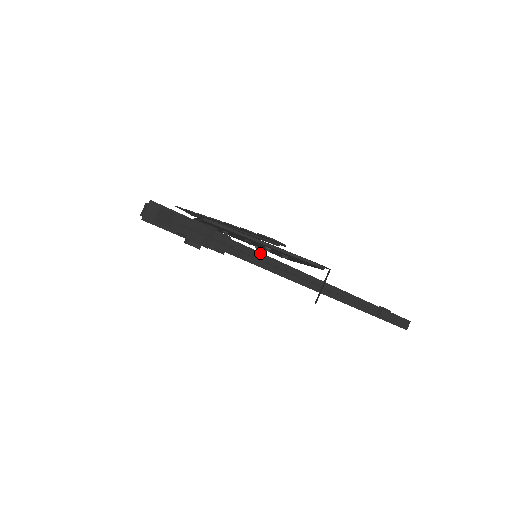
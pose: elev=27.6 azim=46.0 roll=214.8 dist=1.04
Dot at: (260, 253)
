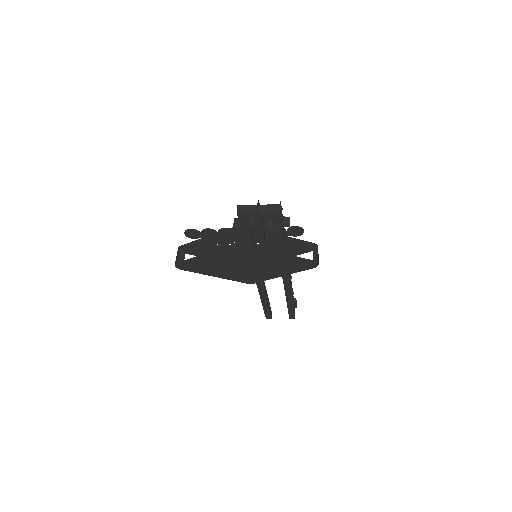
Dot at: occluded
